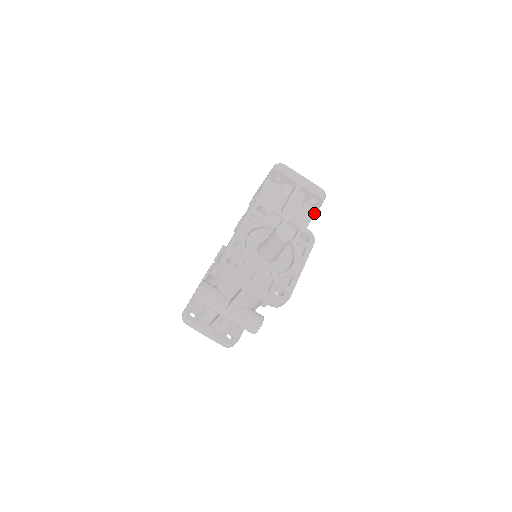
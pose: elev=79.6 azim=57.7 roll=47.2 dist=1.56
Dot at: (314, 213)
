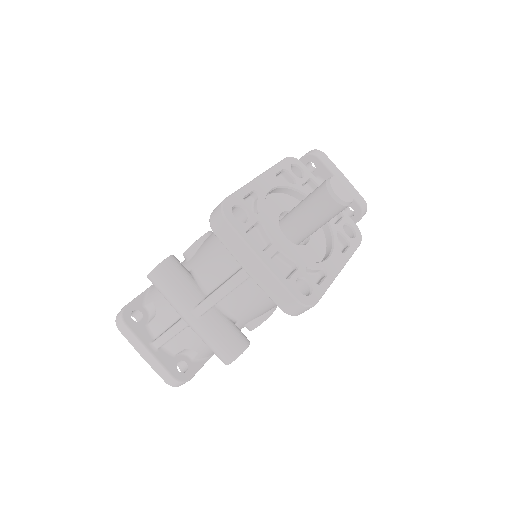
Dot at: occluded
